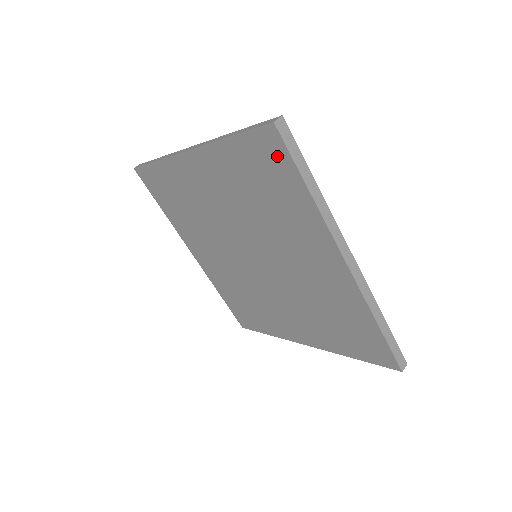
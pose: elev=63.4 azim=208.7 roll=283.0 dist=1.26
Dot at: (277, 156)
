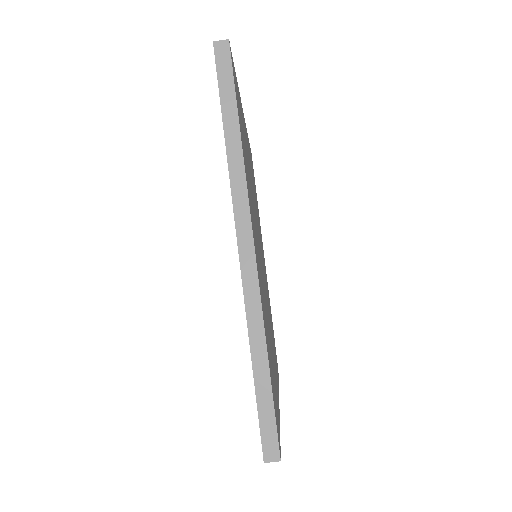
Dot at: occluded
